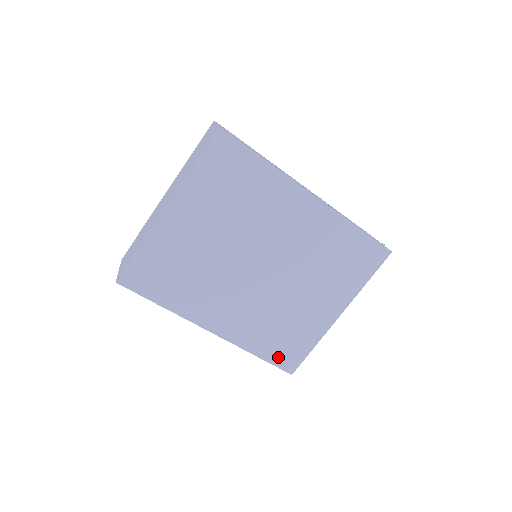
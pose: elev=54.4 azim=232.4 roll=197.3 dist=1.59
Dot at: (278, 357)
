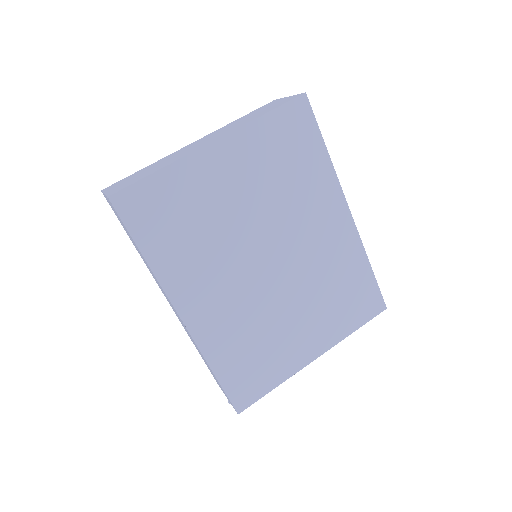
Dot at: (235, 384)
